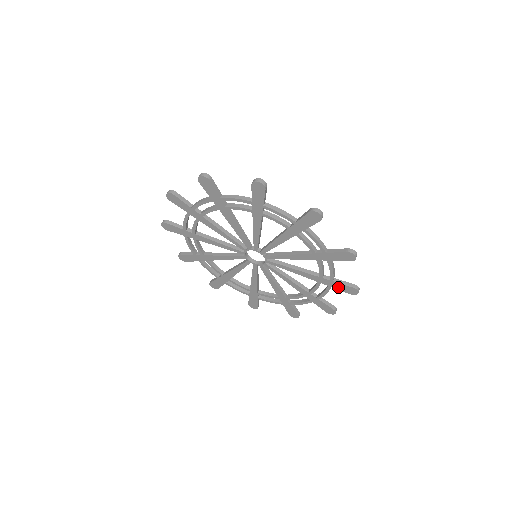
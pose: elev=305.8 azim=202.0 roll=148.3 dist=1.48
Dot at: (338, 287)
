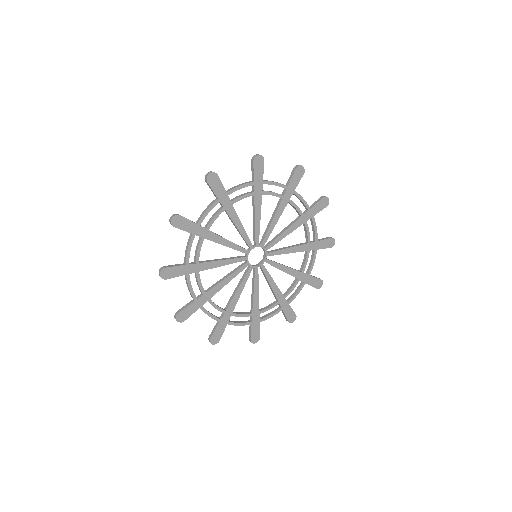
Dot at: (311, 282)
